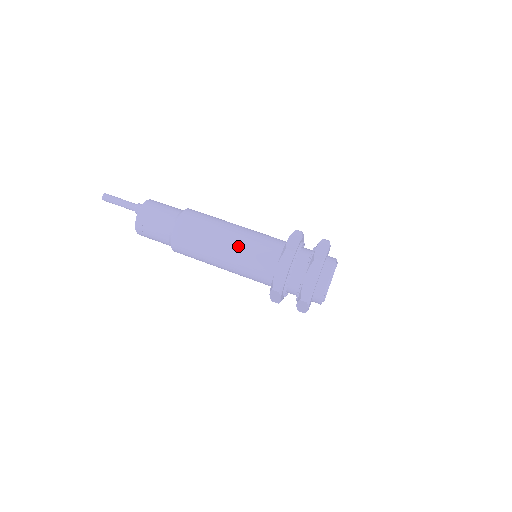
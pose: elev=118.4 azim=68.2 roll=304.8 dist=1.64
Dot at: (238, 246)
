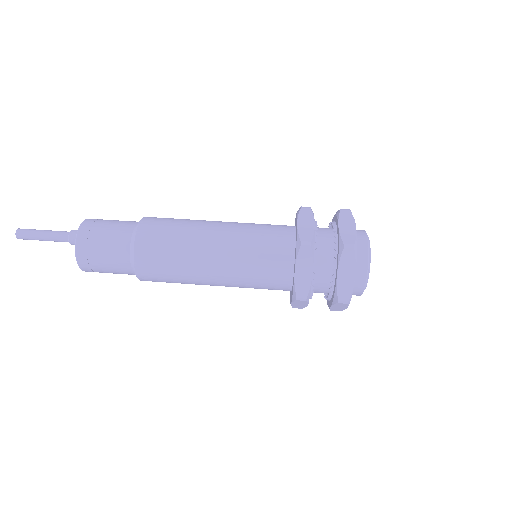
Dot at: (232, 253)
